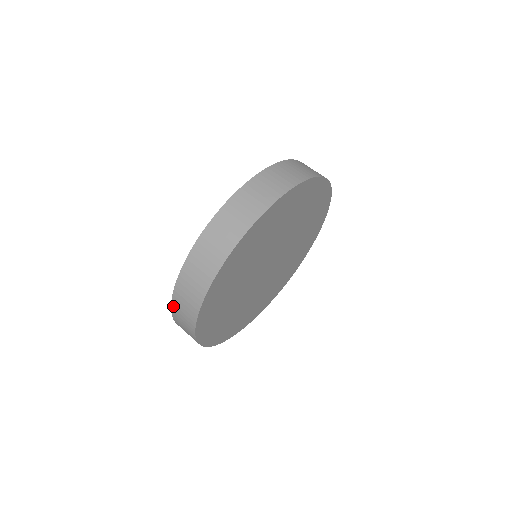
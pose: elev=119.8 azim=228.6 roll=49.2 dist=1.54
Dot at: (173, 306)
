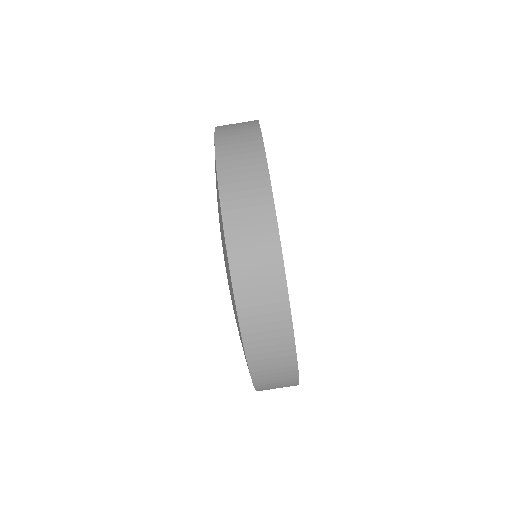
Dot at: (259, 389)
